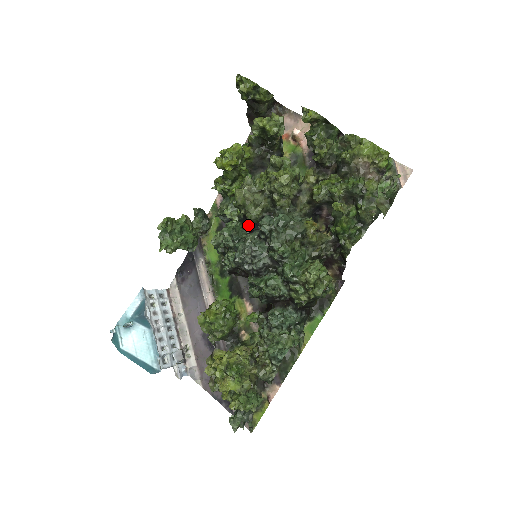
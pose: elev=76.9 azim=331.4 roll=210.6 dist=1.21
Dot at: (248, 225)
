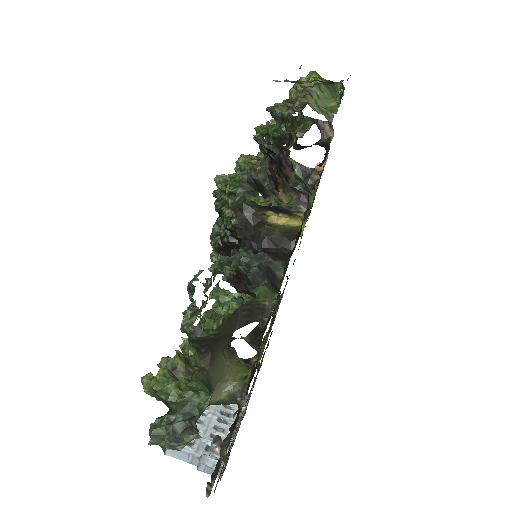
Dot at: occluded
